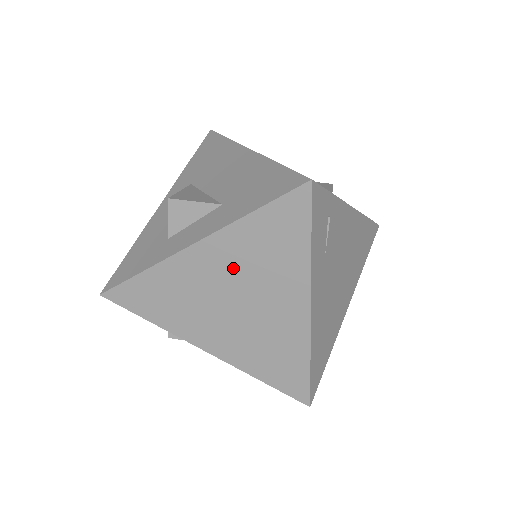
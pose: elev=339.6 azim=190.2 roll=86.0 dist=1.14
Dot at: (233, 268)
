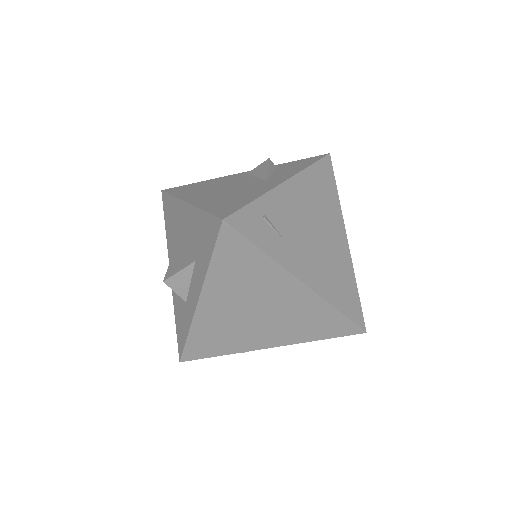
Dot at: (234, 297)
